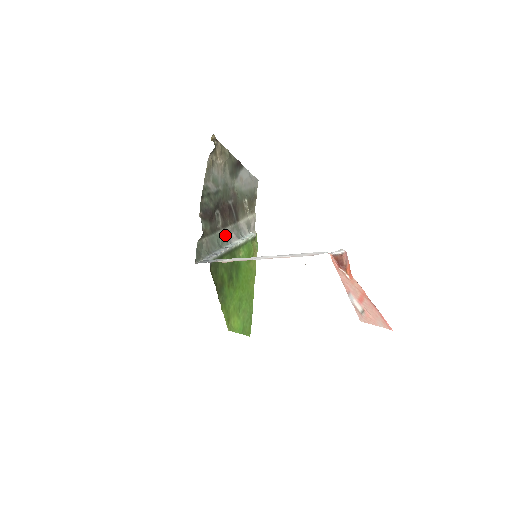
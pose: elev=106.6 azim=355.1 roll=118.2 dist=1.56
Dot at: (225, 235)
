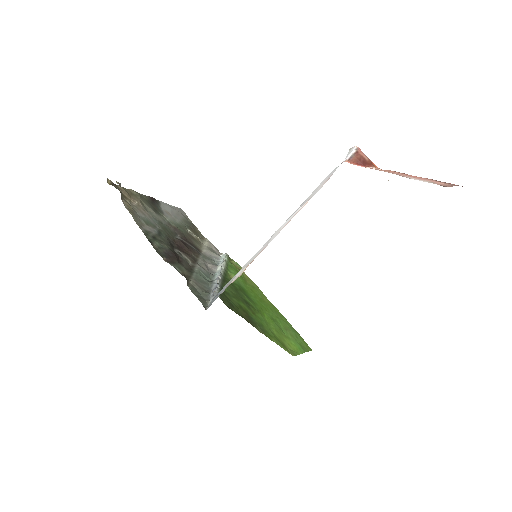
Dot at: (203, 269)
